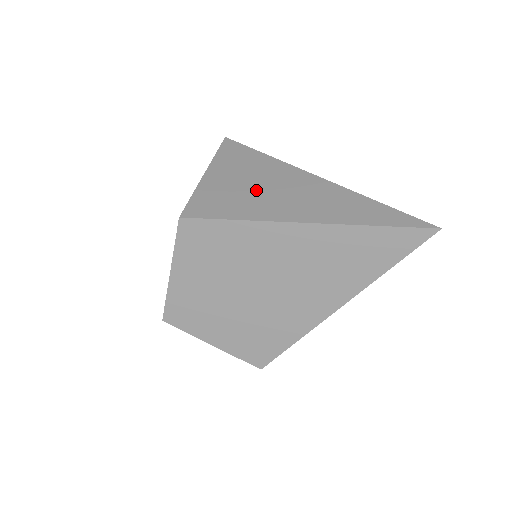
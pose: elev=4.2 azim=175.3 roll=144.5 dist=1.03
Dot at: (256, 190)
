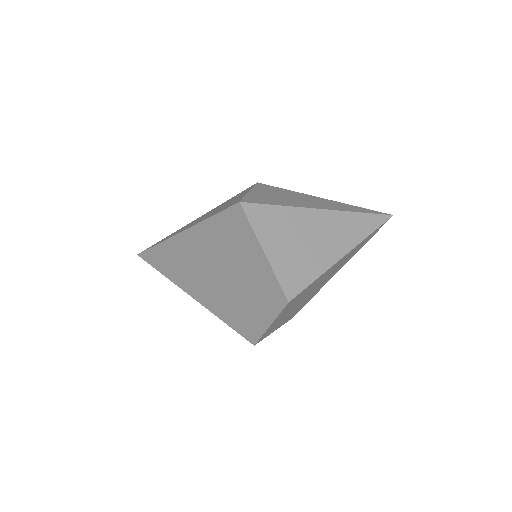
Dot at: (304, 247)
